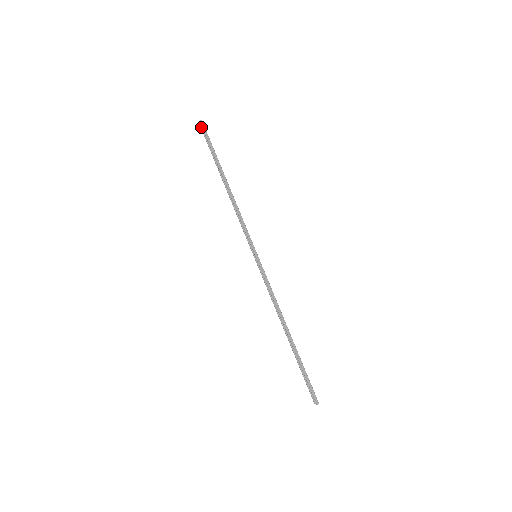
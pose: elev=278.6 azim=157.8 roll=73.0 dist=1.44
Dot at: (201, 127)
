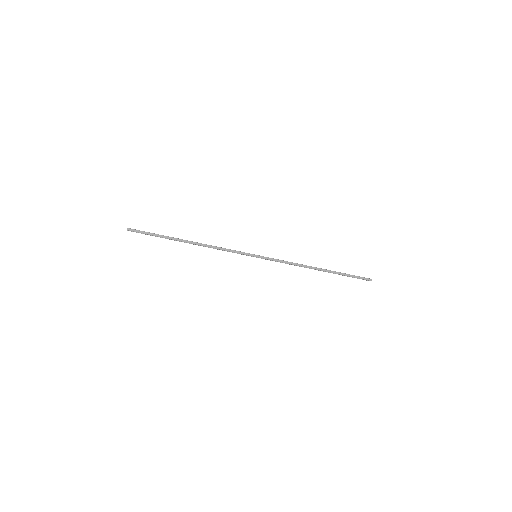
Dot at: (132, 231)
